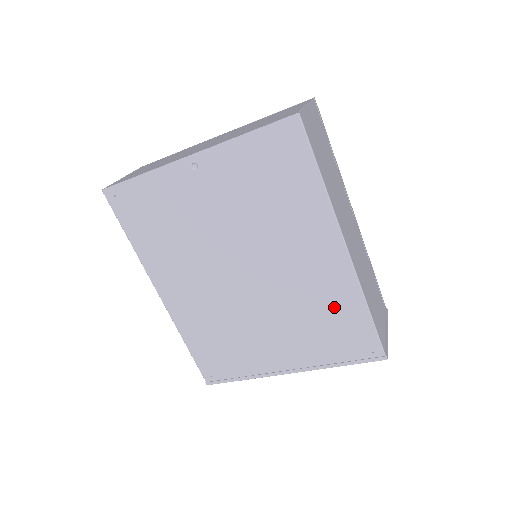
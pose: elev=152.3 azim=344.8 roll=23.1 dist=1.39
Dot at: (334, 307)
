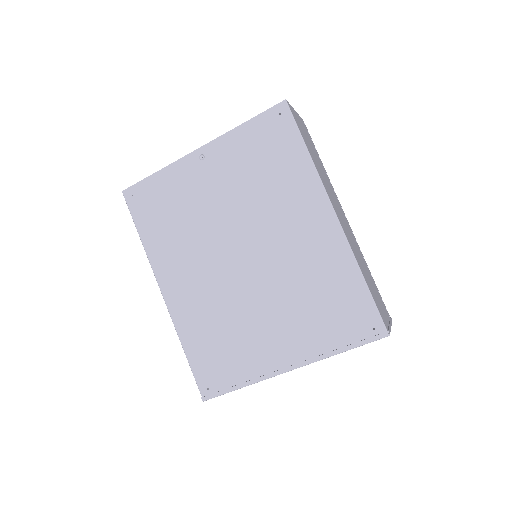
Dot at: (329, 279)
